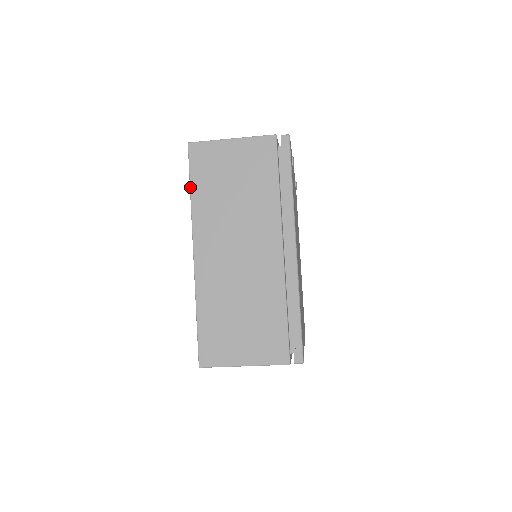
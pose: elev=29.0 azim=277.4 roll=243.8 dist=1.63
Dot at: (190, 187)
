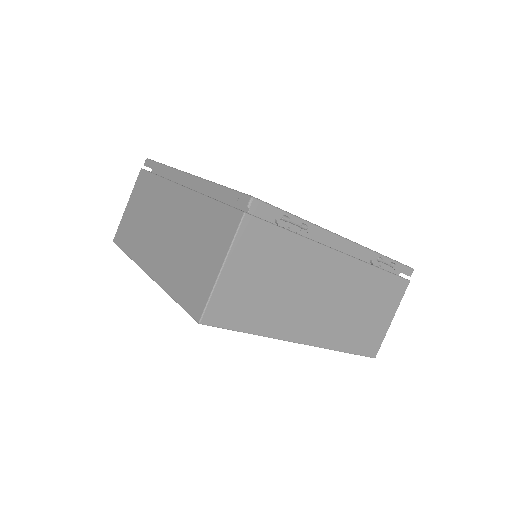
Dot at: (125, 253)
